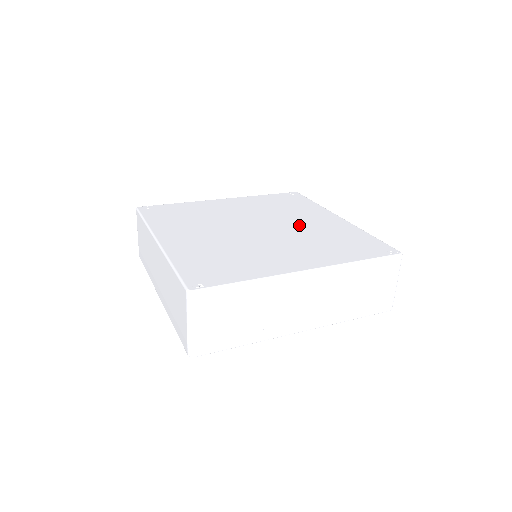
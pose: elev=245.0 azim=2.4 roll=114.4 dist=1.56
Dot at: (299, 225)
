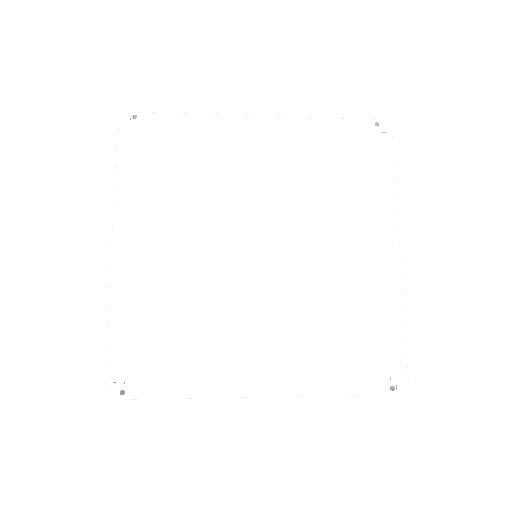
Dot at: (322, 259)
